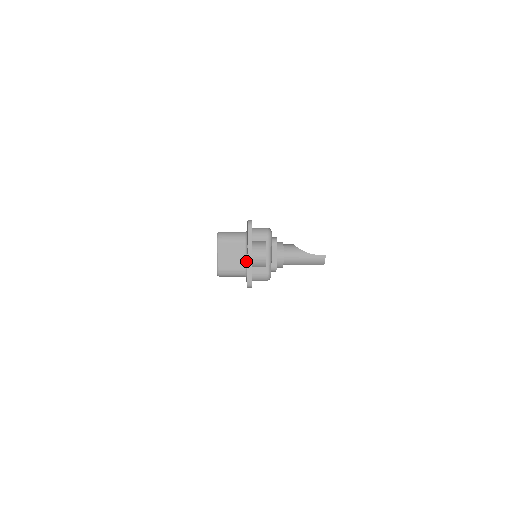
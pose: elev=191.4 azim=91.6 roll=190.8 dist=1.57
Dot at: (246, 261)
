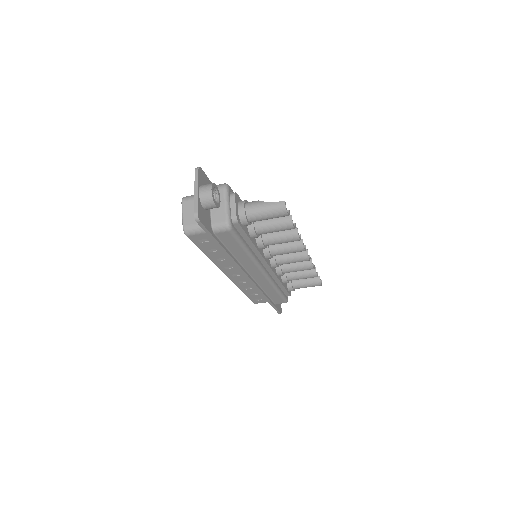
Dot at: occluded
